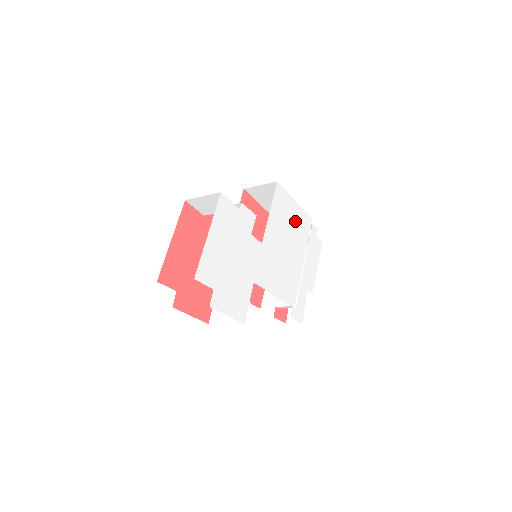
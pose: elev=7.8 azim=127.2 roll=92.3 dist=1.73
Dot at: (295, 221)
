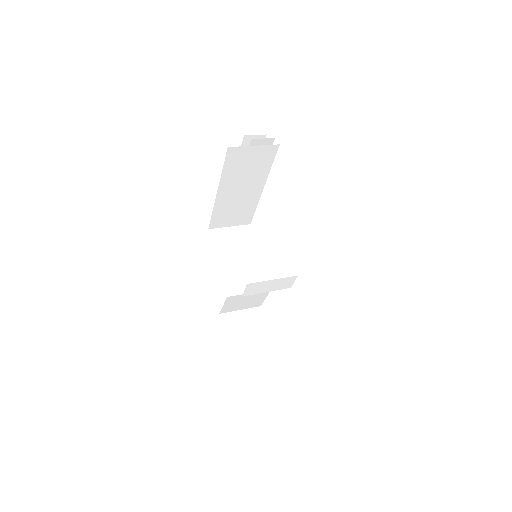
Dot at: occluded
